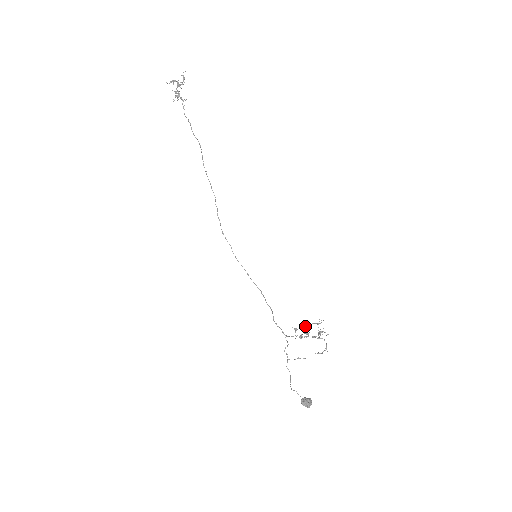
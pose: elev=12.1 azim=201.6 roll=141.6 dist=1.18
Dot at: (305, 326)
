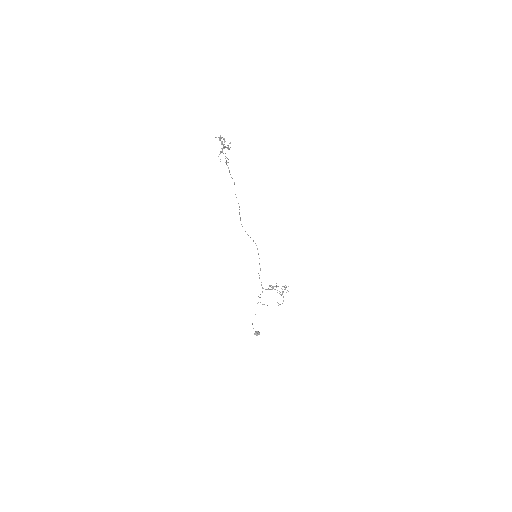
Dot at: occluded
